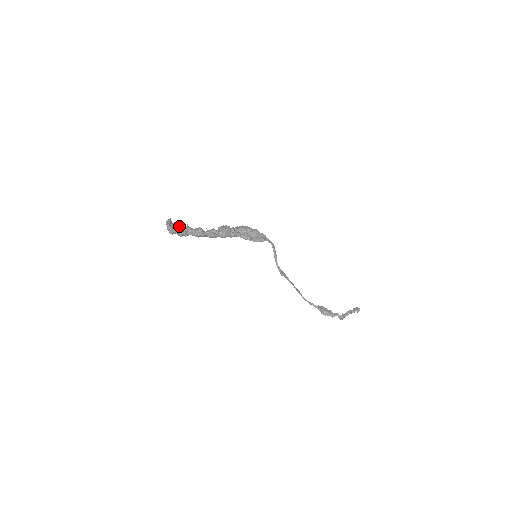
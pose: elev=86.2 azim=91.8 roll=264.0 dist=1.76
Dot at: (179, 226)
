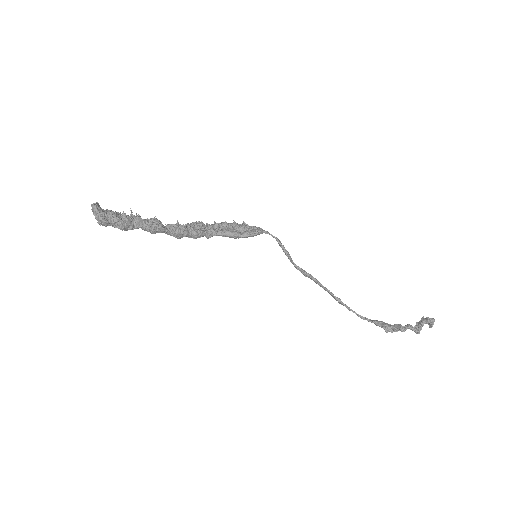
Dot at: (116, 212)
